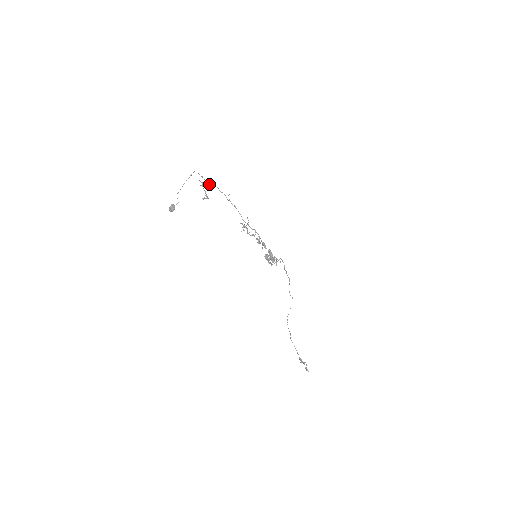
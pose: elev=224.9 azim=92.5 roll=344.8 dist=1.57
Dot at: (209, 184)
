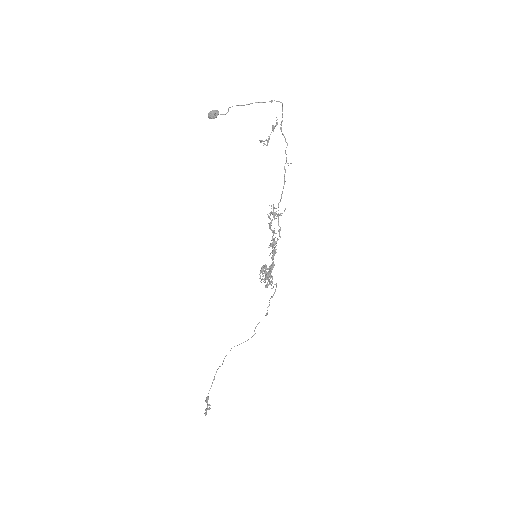
Dot at: occluded
